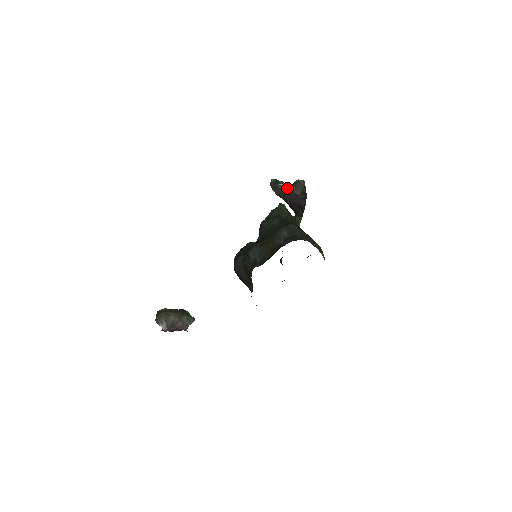
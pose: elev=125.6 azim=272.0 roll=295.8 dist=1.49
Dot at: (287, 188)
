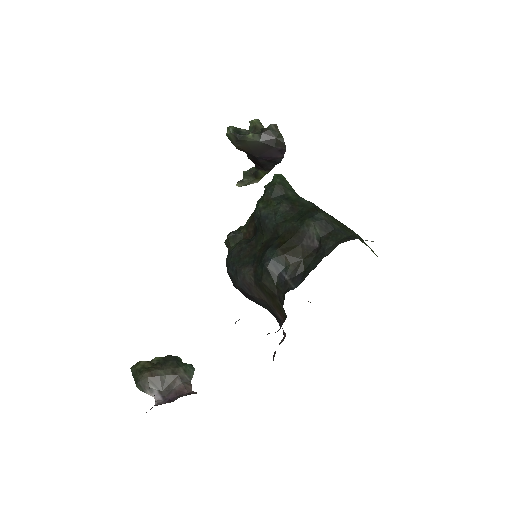
Dot at: (255, 139)
